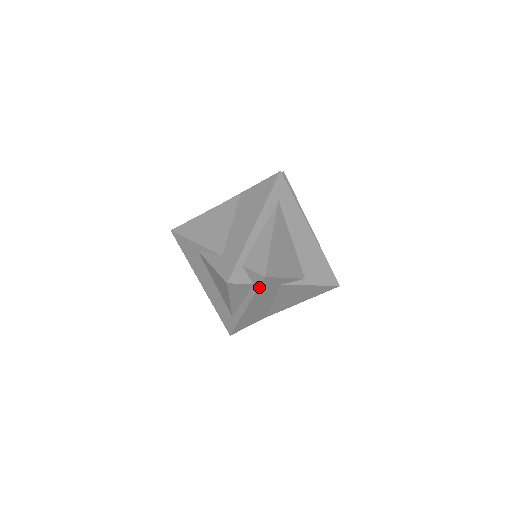
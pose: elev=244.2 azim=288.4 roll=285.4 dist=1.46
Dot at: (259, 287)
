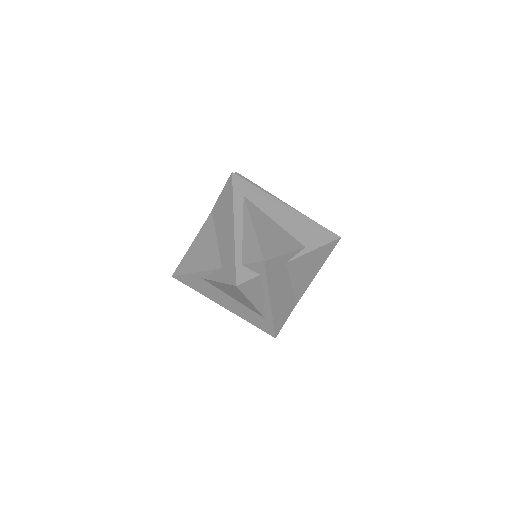
Dot at: (266, 274)
